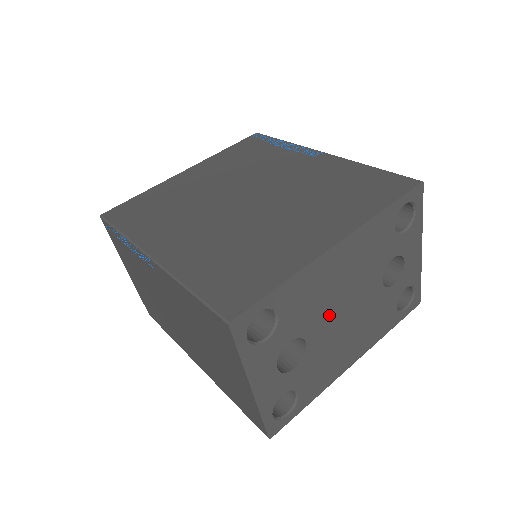
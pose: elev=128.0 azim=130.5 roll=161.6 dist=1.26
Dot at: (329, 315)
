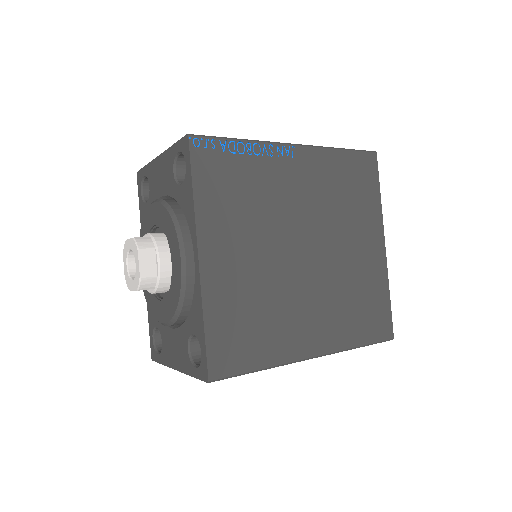
Dot at: occluded
